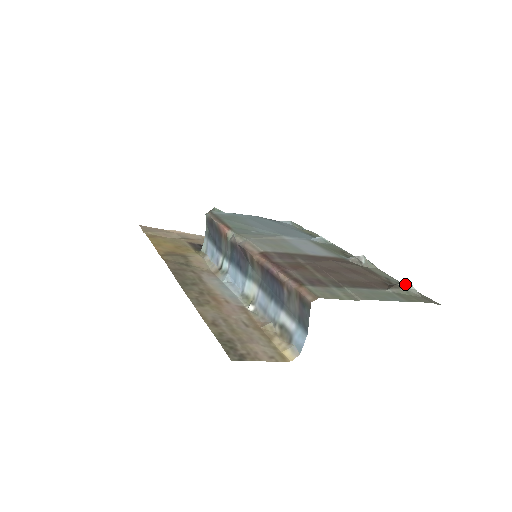
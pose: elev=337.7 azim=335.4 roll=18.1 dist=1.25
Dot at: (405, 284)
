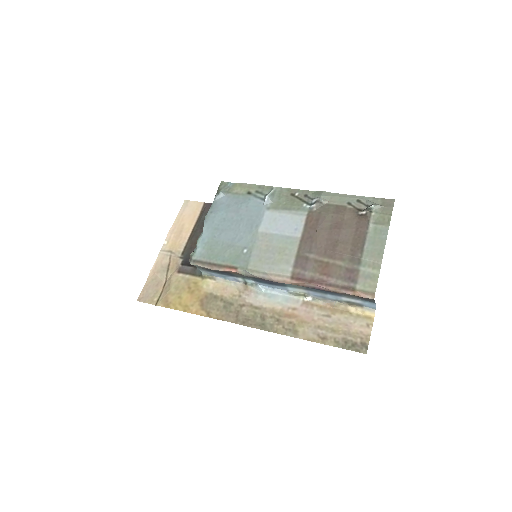
Dot at: (371, 208)
